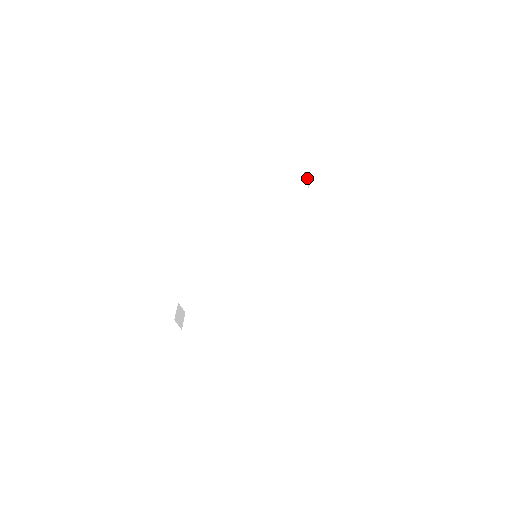
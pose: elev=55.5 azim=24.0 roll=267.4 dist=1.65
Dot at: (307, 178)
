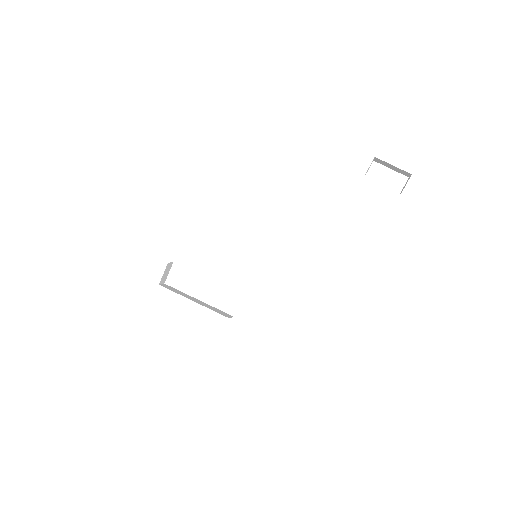
Dot at: (374, 159)
